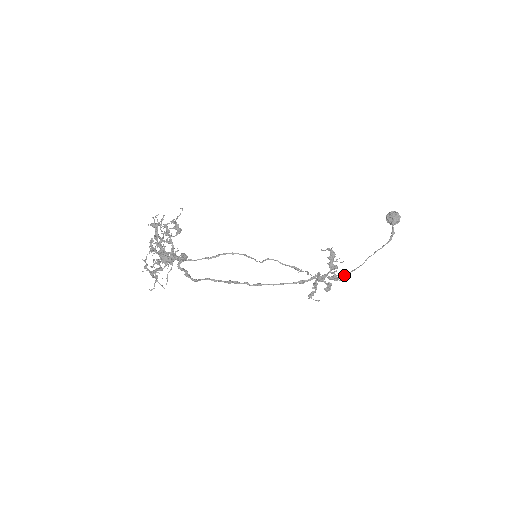
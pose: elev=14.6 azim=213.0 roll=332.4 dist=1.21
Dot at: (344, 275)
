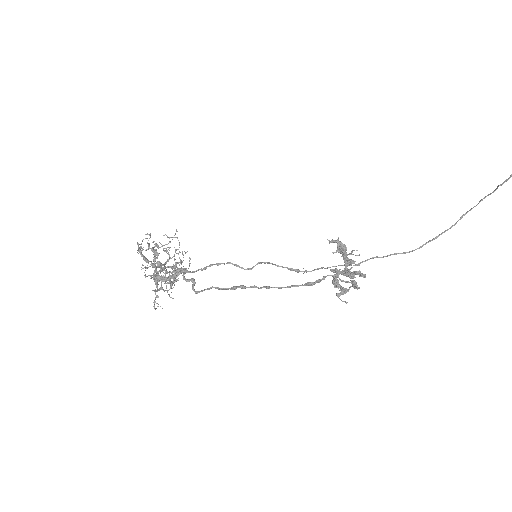
Dot at: (410, 251)
